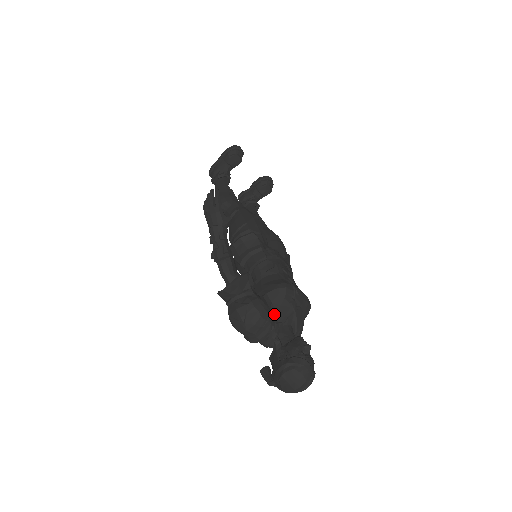
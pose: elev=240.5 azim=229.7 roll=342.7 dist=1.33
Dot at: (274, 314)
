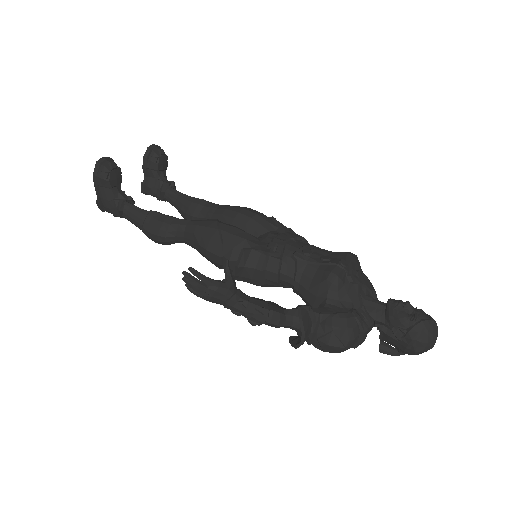
Dot at: (352, 308)
